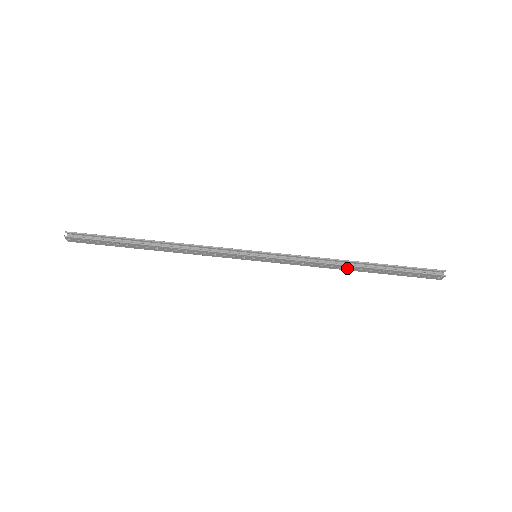
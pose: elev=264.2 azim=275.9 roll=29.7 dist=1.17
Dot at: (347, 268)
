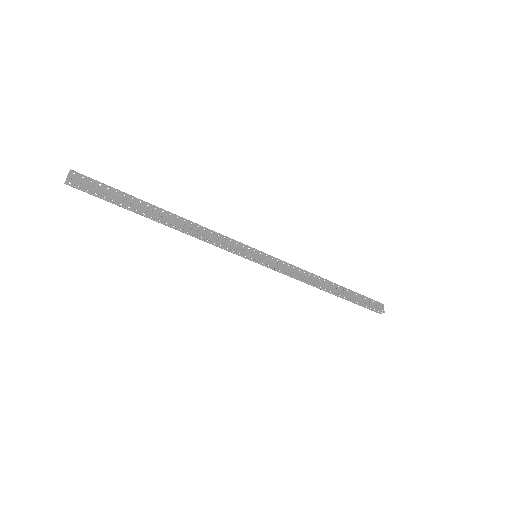
Dot at: occluded
